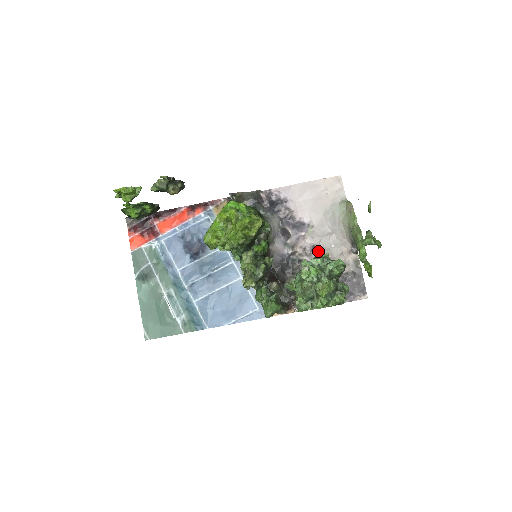
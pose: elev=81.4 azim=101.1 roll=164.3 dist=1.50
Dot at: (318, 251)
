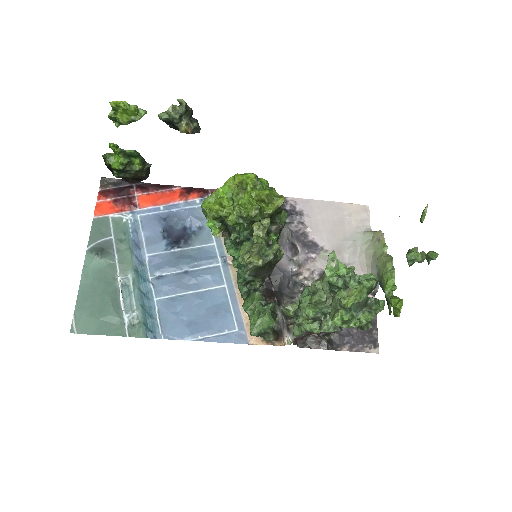
Dot at: occluded
